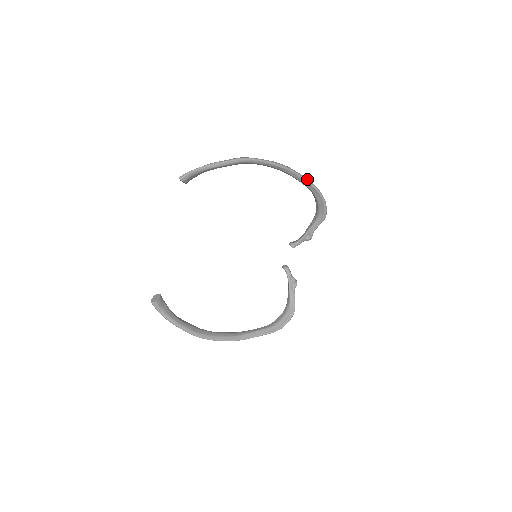
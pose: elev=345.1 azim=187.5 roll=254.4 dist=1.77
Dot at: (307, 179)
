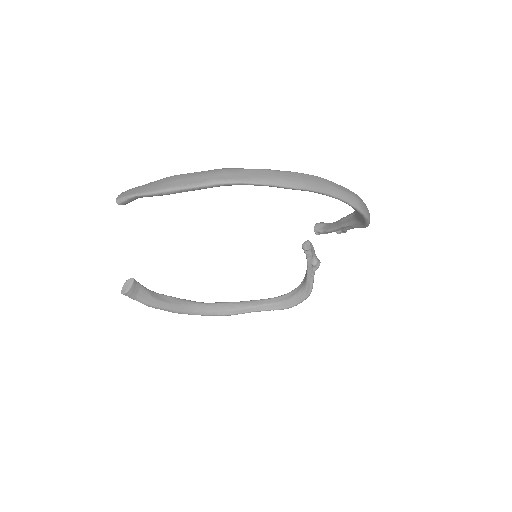
Dot at: (339, 194)
